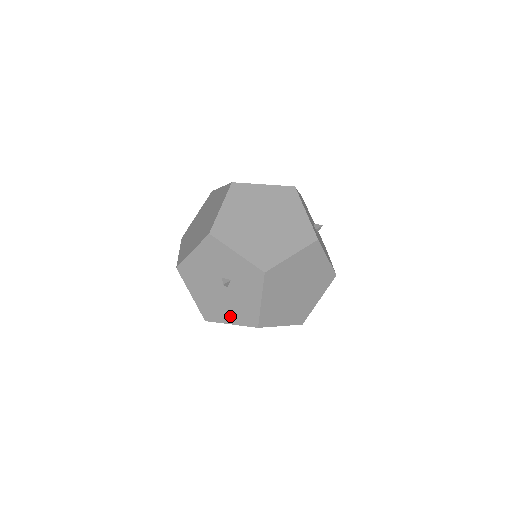
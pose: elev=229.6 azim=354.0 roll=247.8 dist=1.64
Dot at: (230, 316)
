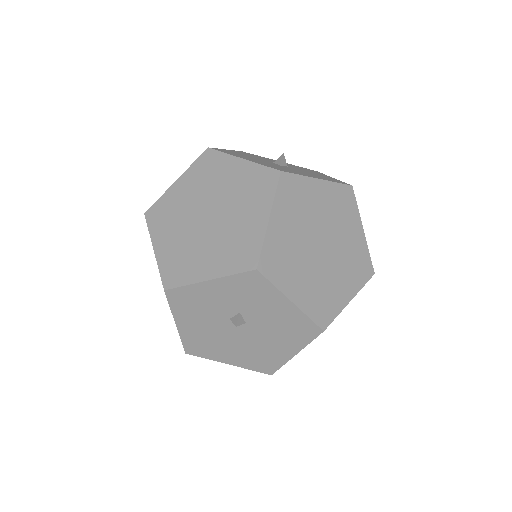
Dot at: (285, 348)
